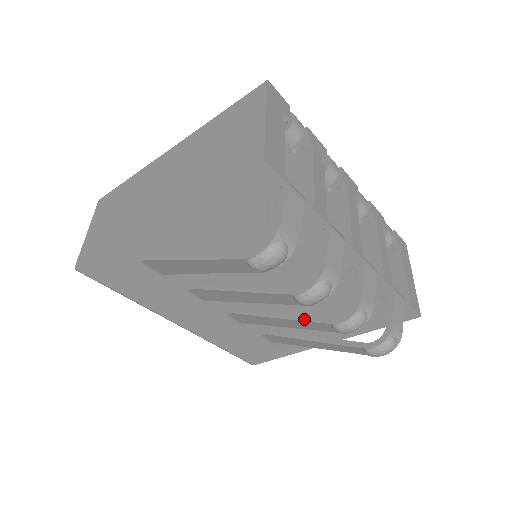
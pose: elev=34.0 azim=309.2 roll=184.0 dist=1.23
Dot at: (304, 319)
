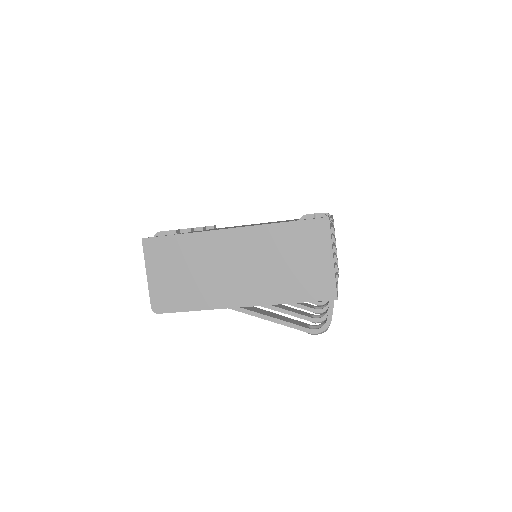
Dot at: (294, 305)
